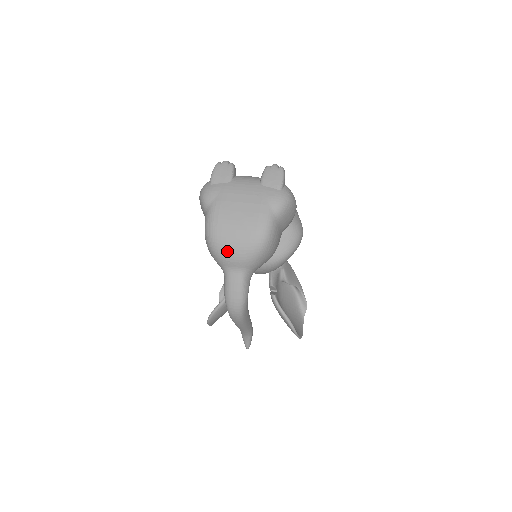
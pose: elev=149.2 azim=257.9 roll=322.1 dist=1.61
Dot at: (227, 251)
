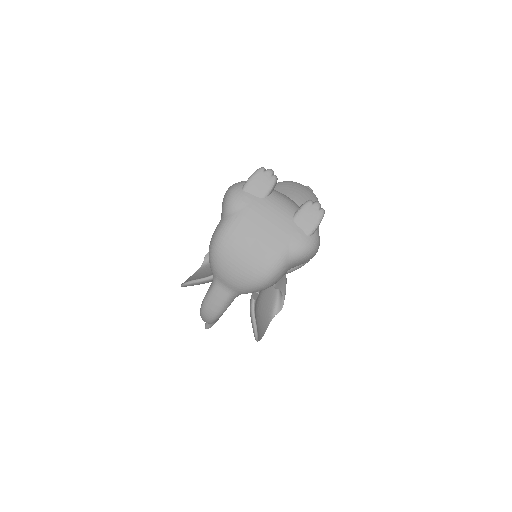
Dot at: (225, 270)
